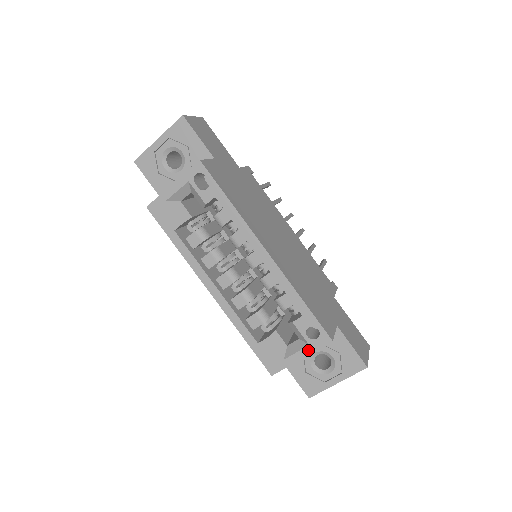
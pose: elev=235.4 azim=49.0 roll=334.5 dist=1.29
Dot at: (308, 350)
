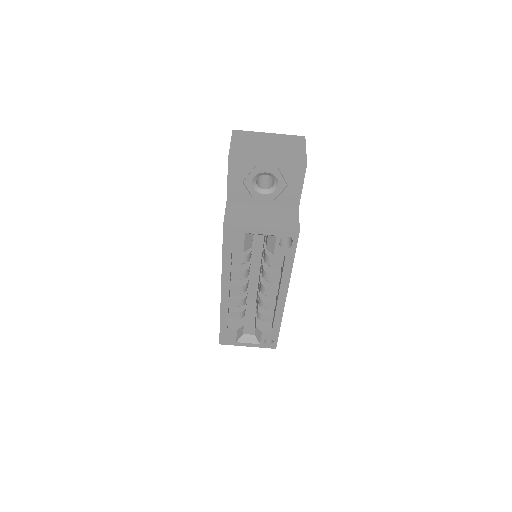
Dot at: (257, 345)
